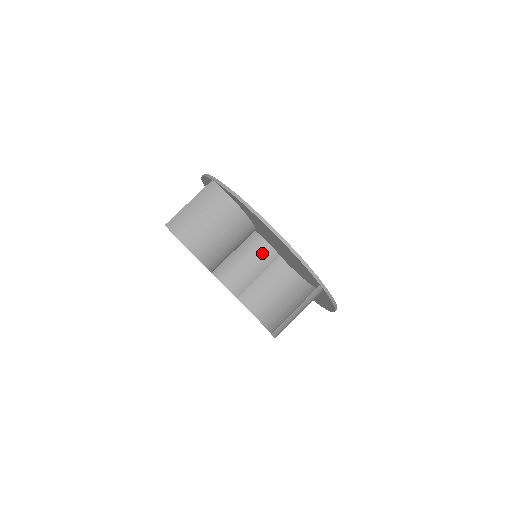
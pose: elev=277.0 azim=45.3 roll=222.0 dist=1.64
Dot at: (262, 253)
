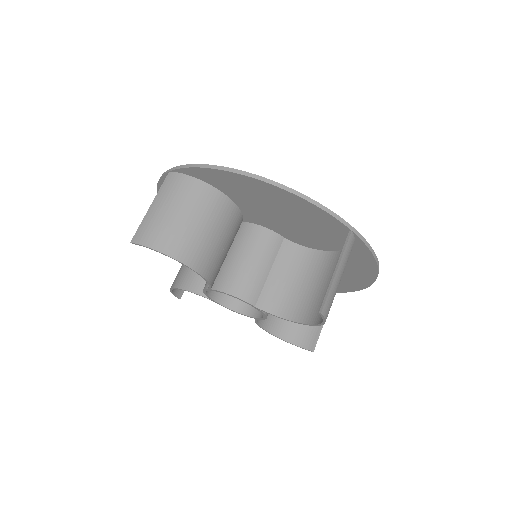
Dot at: (262, 241)
